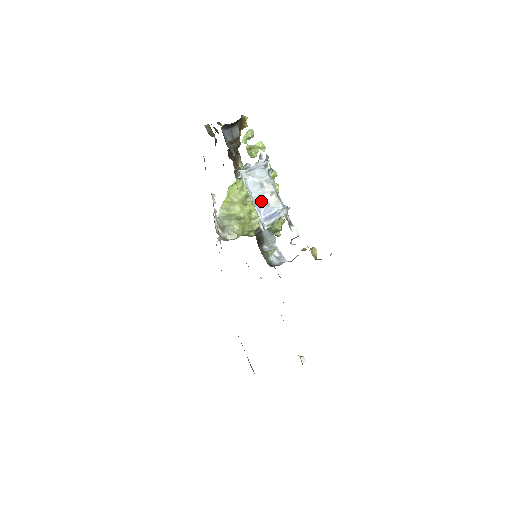
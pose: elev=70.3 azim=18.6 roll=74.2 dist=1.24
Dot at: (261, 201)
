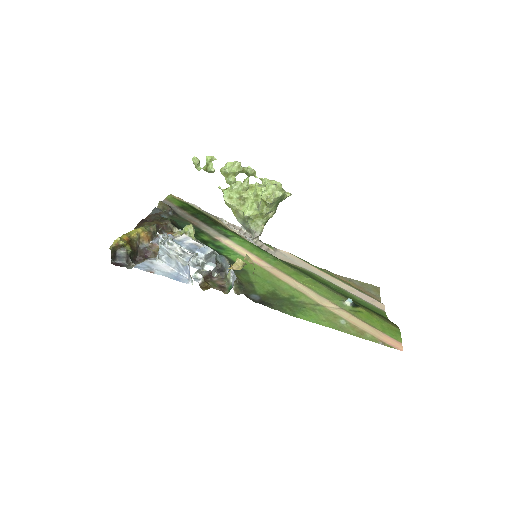
Dot at: (179, 266)
